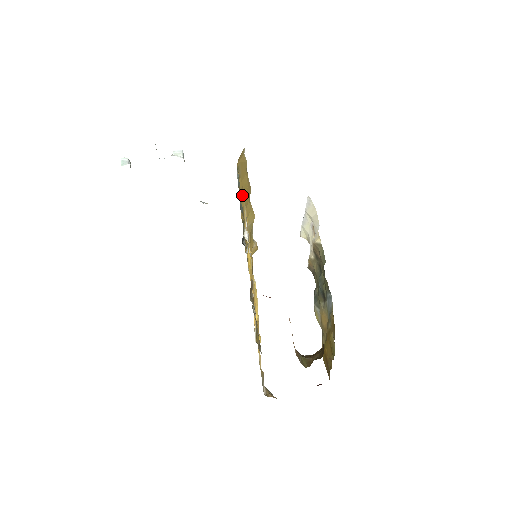
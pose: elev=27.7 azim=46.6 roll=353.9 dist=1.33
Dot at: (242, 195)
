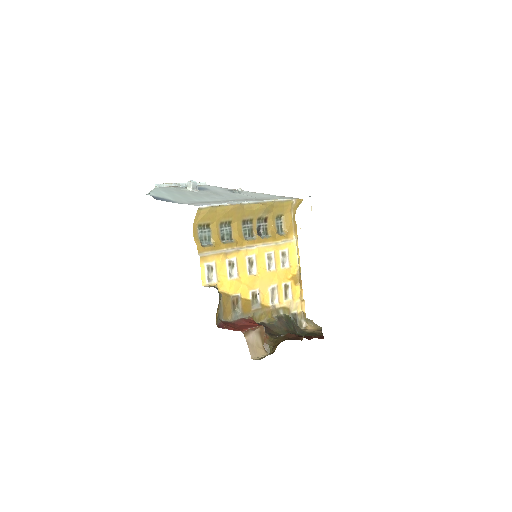
Dot at: (227, 221)
